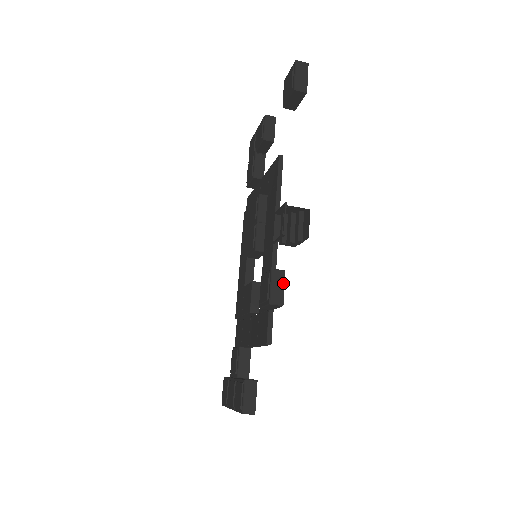
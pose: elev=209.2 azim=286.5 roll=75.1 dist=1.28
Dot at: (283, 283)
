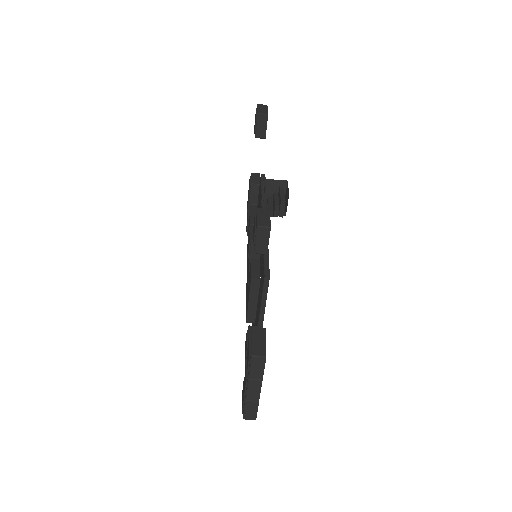
Dot at: (268, 215)
